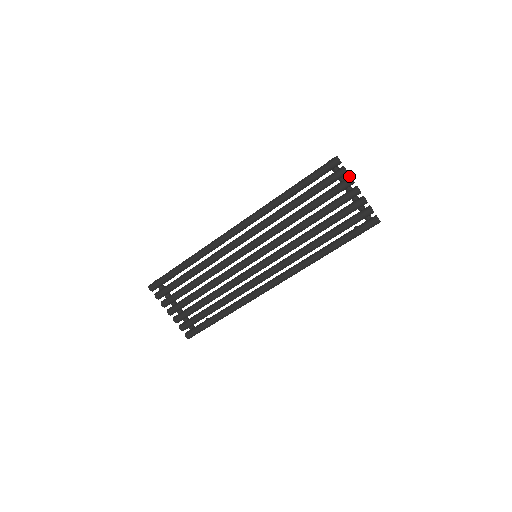
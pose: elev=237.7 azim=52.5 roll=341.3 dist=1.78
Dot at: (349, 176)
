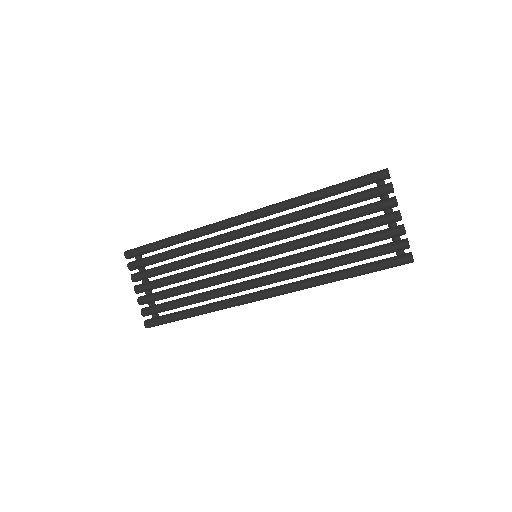
Dot at: (394, 196)
